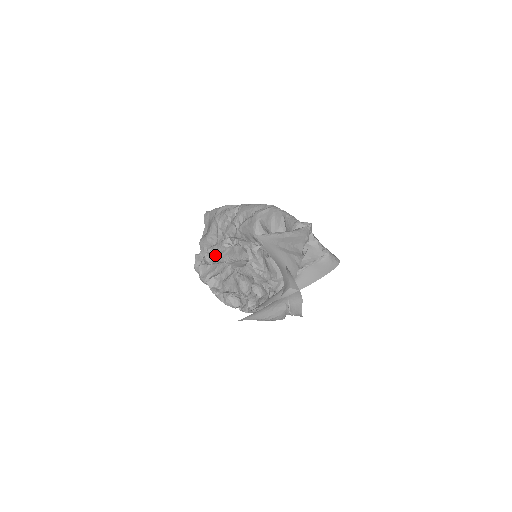
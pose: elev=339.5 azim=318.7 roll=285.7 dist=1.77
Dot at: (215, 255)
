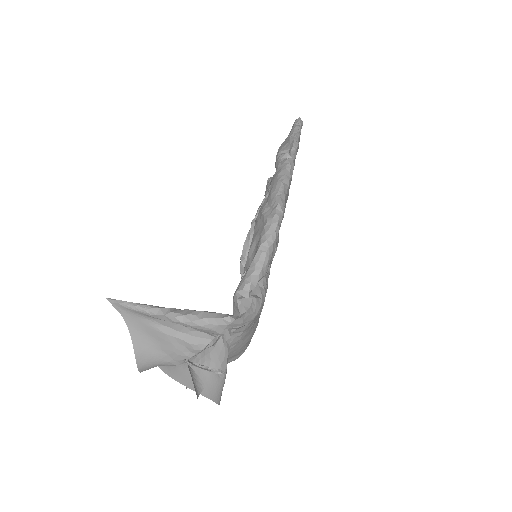
Dot at: occluded
